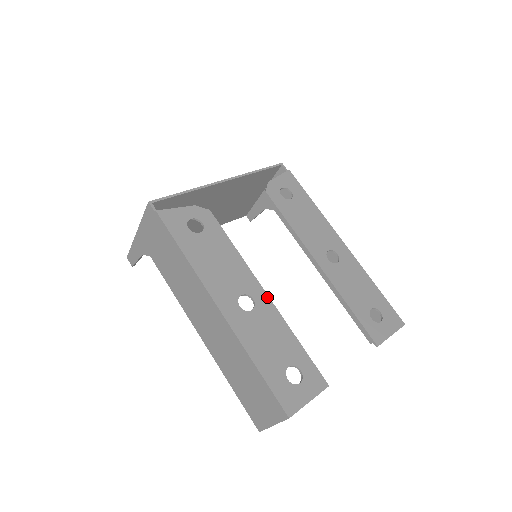
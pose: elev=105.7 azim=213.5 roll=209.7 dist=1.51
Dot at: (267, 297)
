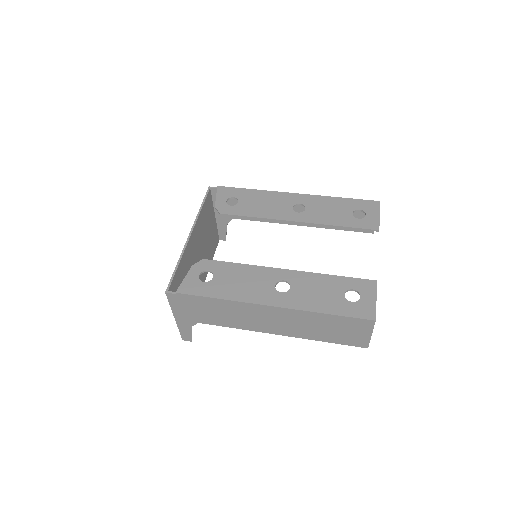
Dot at: (290, 271)
